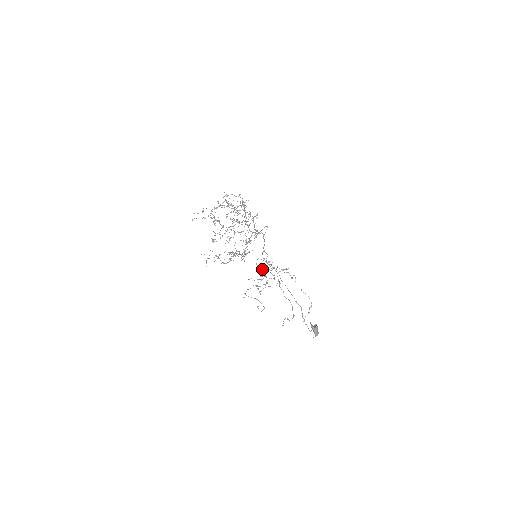
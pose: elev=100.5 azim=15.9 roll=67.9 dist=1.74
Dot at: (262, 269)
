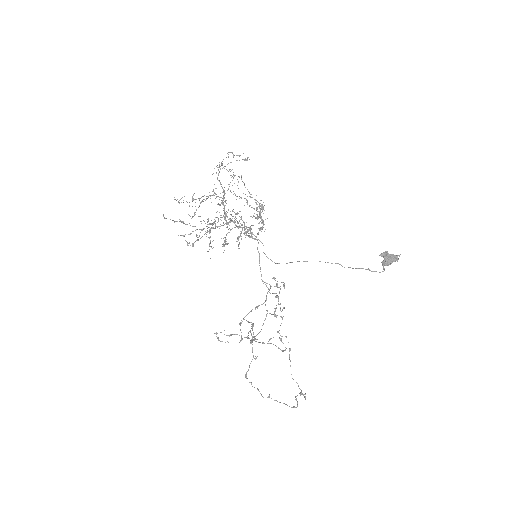
Dot at: (263, 283)
